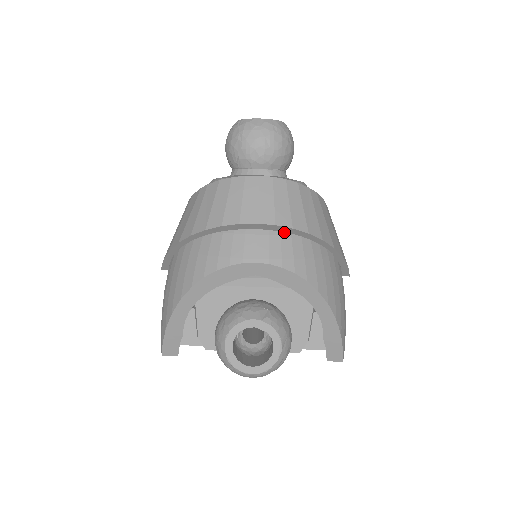
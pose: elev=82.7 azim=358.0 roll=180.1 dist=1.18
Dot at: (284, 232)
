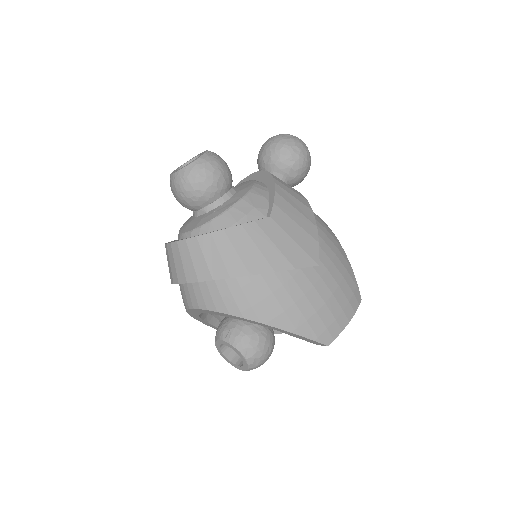
Dot at: occluded
